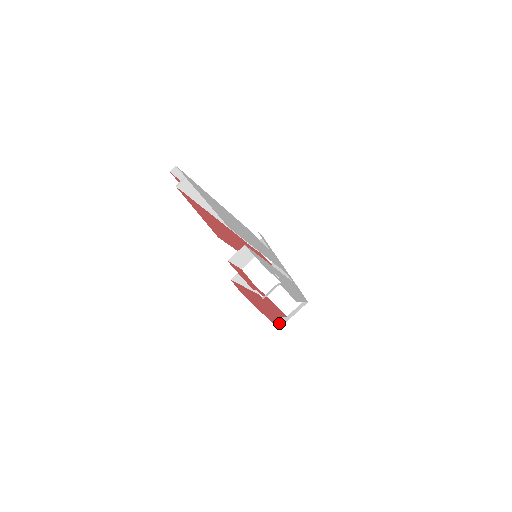
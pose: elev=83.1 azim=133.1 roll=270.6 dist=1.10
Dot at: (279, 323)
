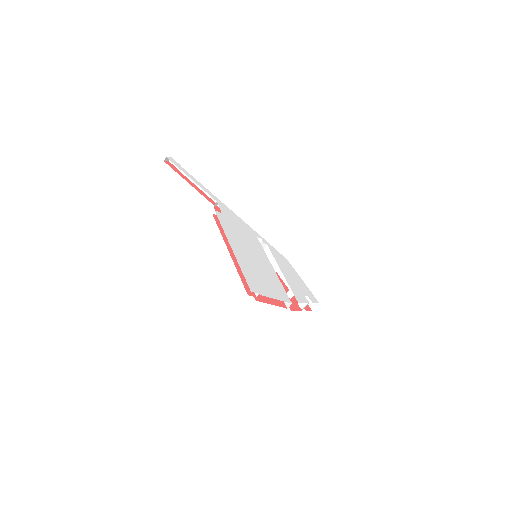
Dot at: (284, 283)
